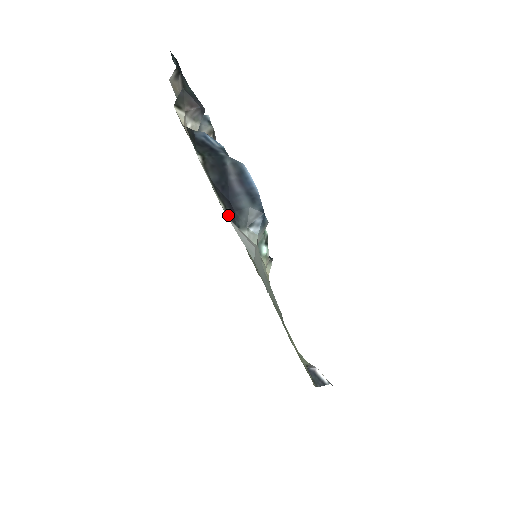
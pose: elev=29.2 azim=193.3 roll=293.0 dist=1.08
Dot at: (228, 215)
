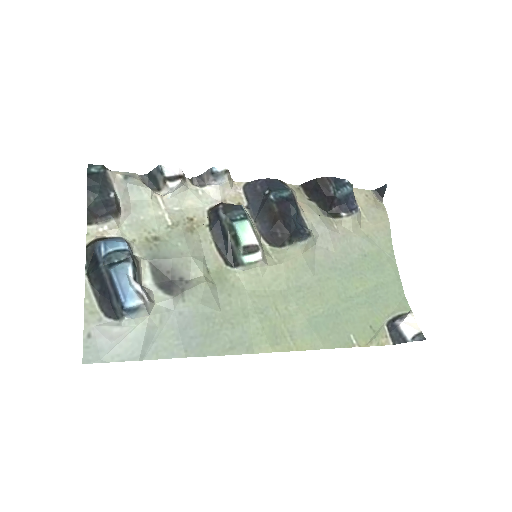
Dot at: (107, 314)
